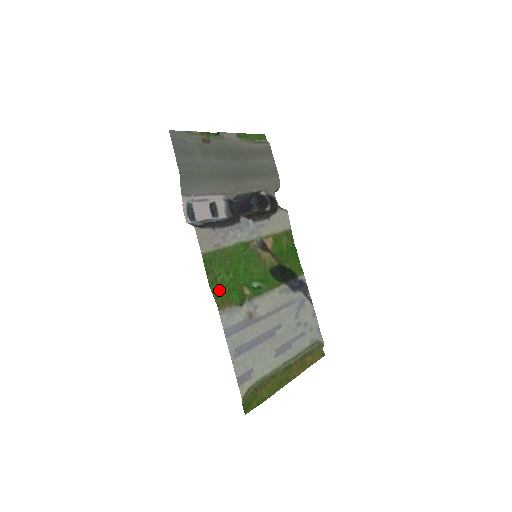
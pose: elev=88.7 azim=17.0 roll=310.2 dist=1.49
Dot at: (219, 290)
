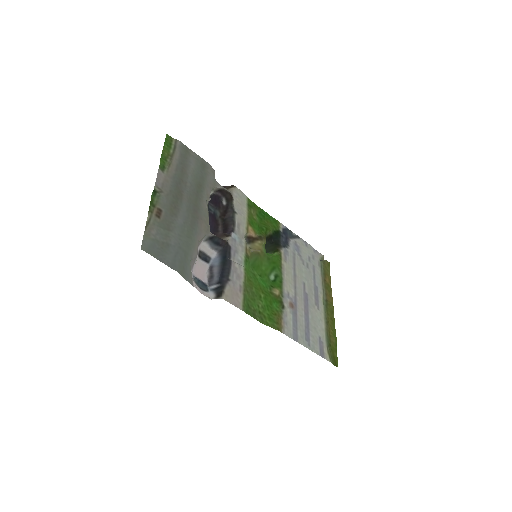
Dot at: (268, 317)
